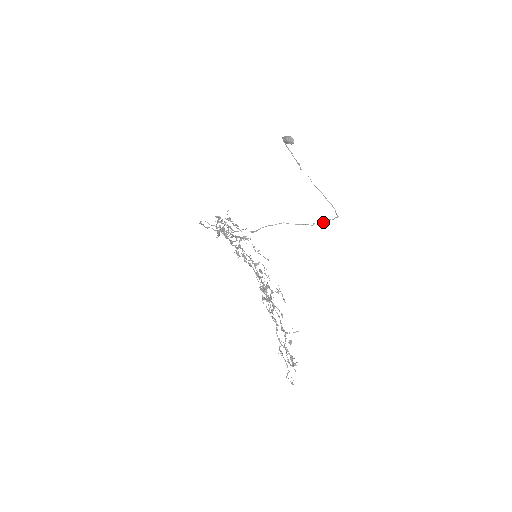
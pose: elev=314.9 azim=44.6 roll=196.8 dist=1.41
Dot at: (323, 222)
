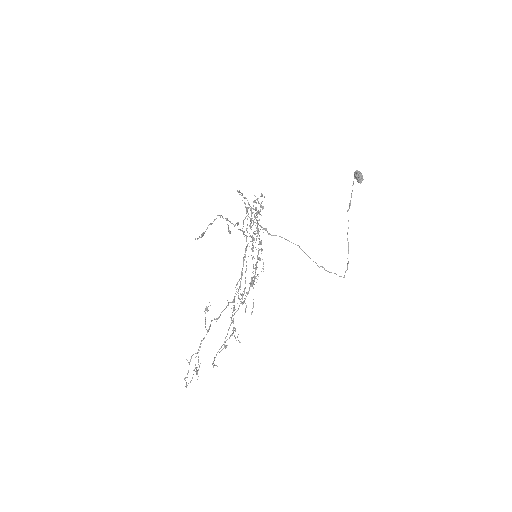
Dot at: (329, 272)
